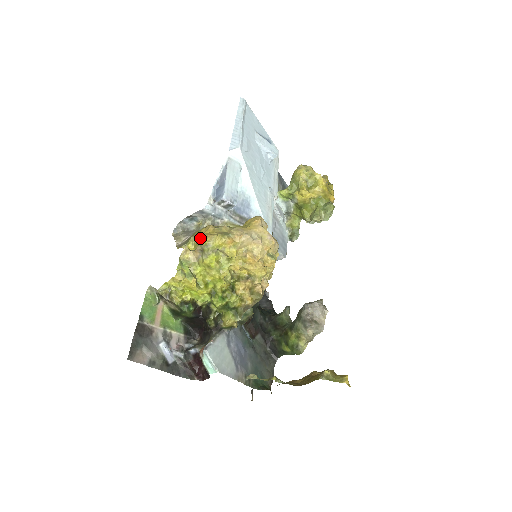
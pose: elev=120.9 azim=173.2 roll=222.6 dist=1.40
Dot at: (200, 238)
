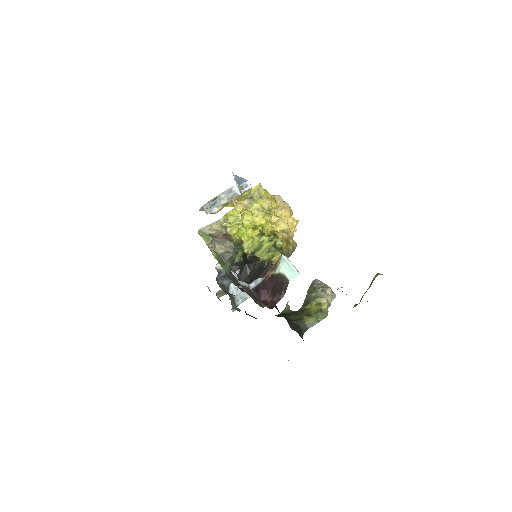
Dot at: (243, 194)
